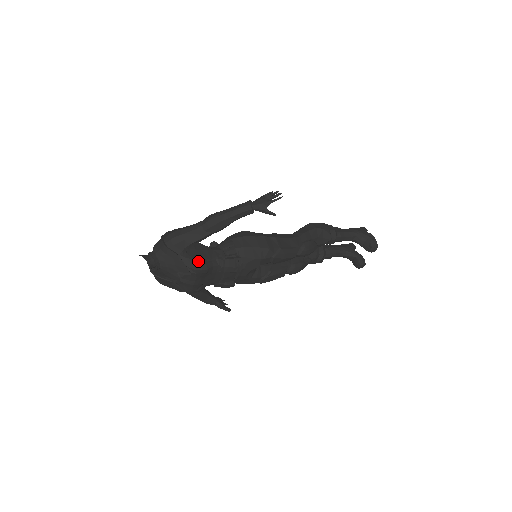
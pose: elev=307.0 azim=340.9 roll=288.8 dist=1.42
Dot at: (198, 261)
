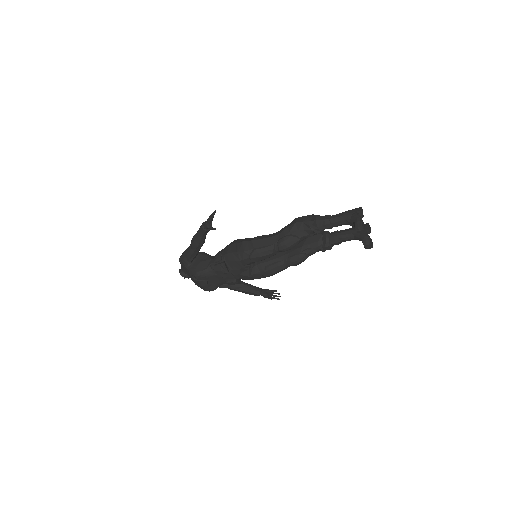
Dot at: (196, 270)
